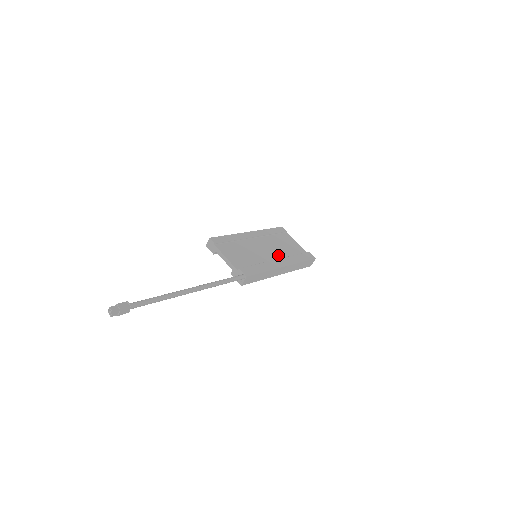
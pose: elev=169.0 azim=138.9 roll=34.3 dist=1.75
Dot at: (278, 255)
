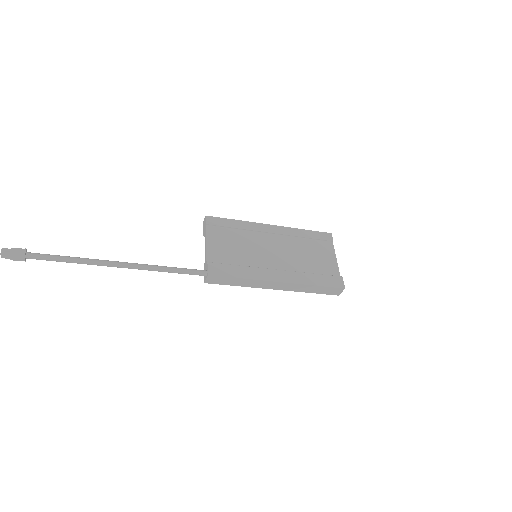
Dot at: (288, 265)
